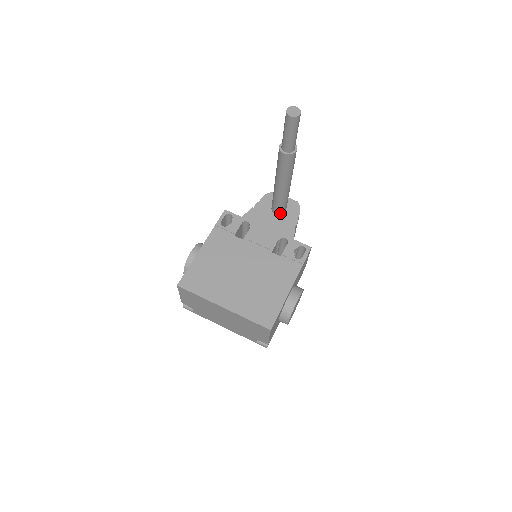
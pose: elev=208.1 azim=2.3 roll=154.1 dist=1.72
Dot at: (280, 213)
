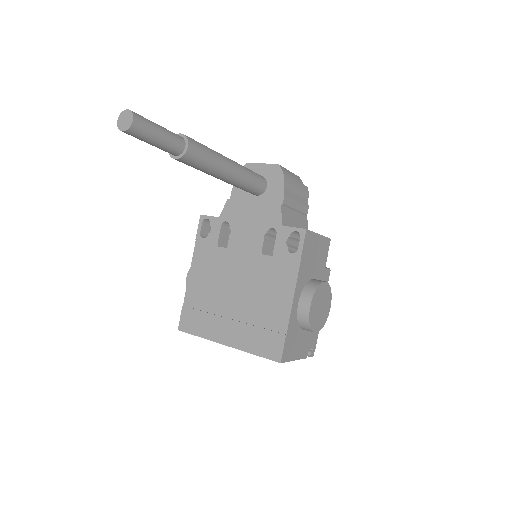
Dot at: (259, 193)
